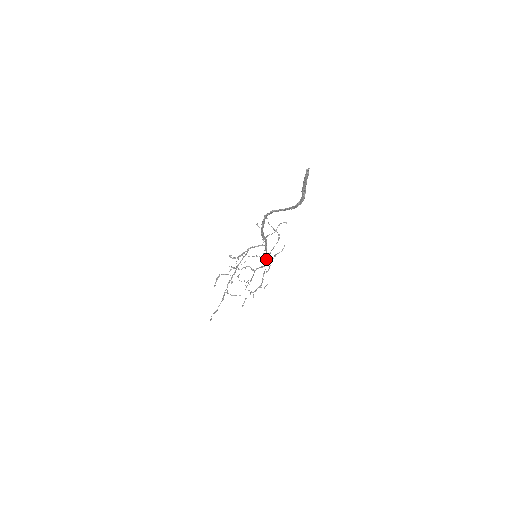
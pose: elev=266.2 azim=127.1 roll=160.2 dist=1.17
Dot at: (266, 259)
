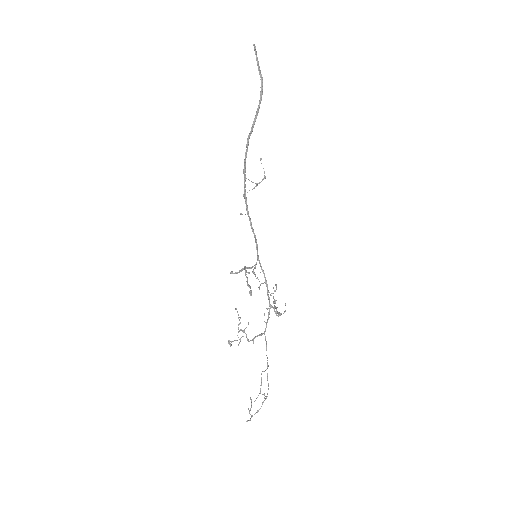
Dot at: (267, 286)
